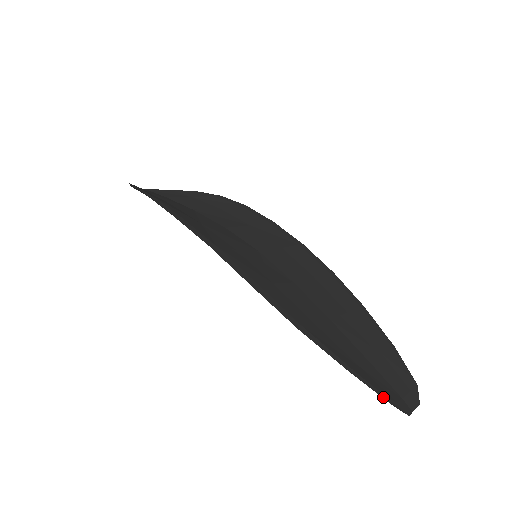
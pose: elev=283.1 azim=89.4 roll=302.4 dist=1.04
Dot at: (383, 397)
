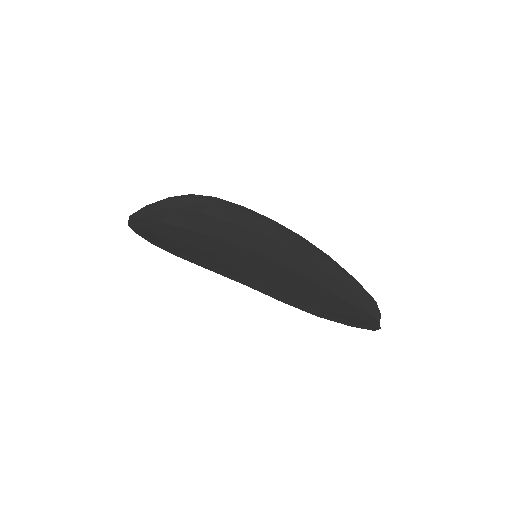
Dot at: (368, 329)
